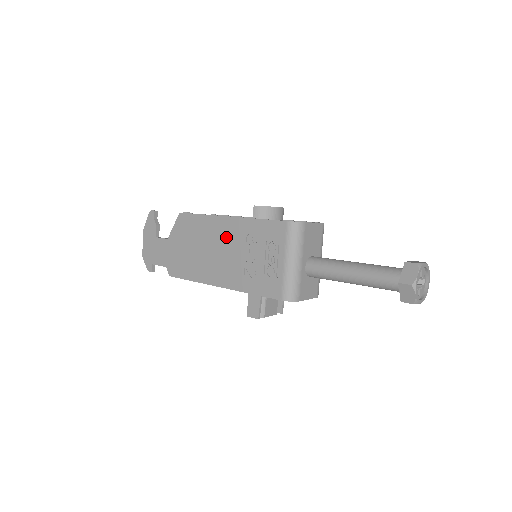
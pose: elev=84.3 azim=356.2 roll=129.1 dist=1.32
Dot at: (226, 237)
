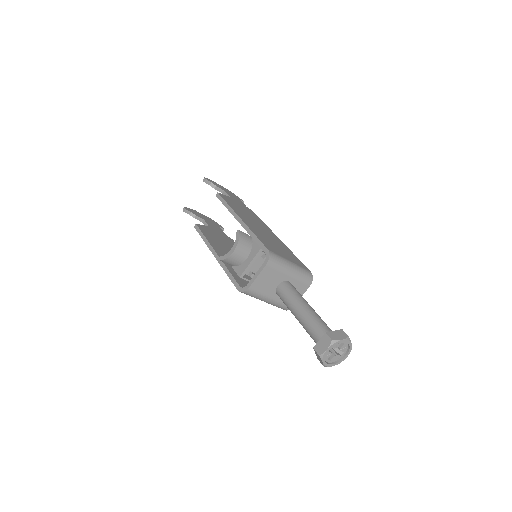
Dot at: occluded
